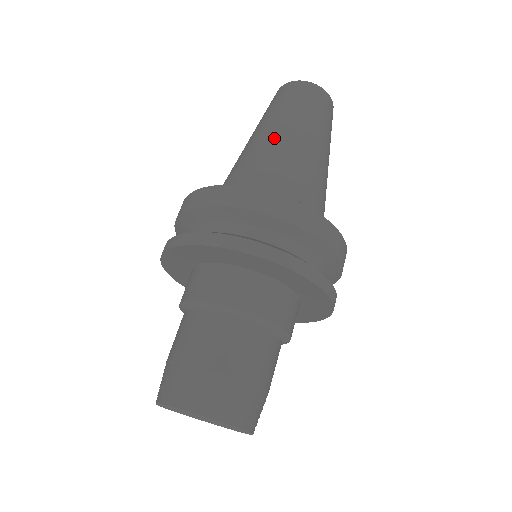
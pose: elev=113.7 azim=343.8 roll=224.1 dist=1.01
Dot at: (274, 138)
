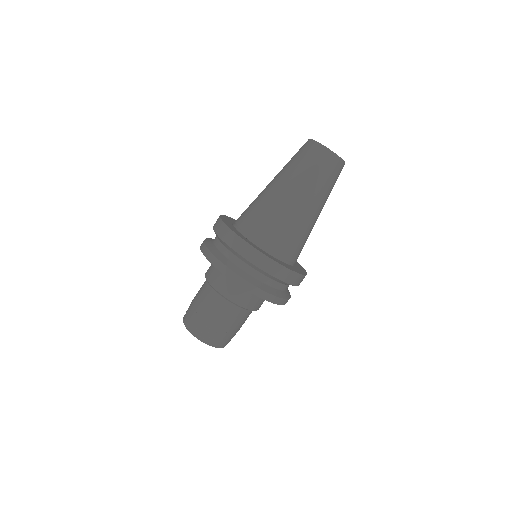
Dot at: (286, 197)
